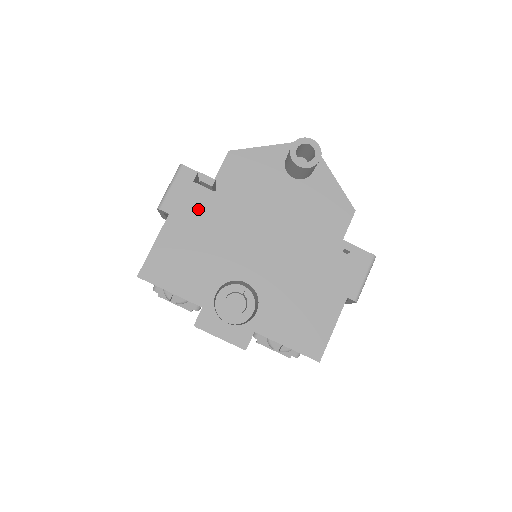
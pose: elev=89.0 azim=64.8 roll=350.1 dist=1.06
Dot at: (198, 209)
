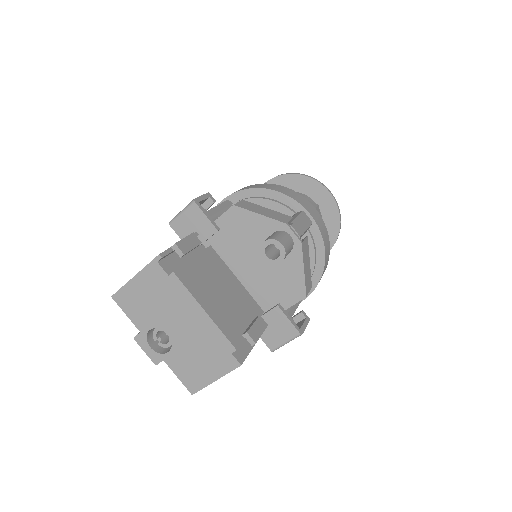
Dot at: (155, 280)
